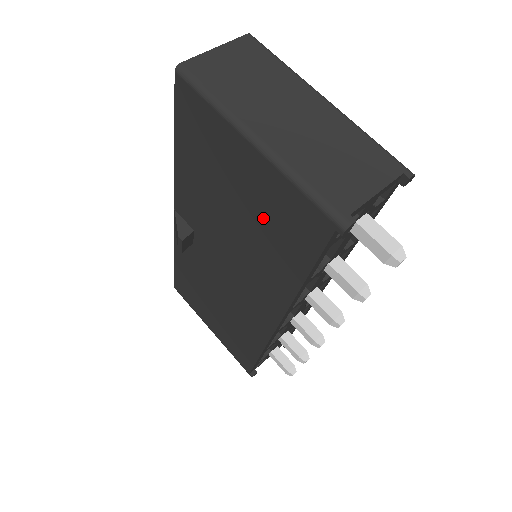
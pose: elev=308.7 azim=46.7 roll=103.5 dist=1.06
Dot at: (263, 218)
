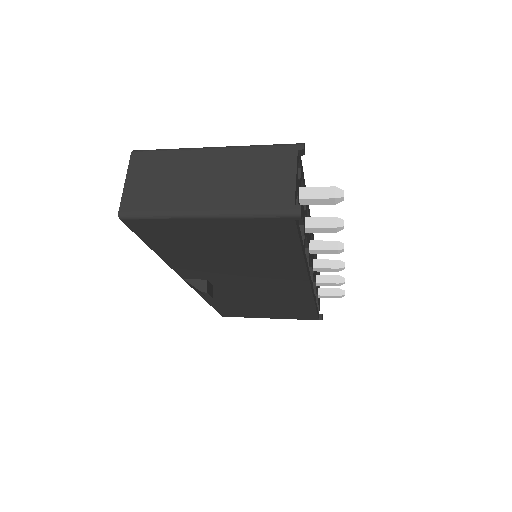
Dot at: (247, 244)
